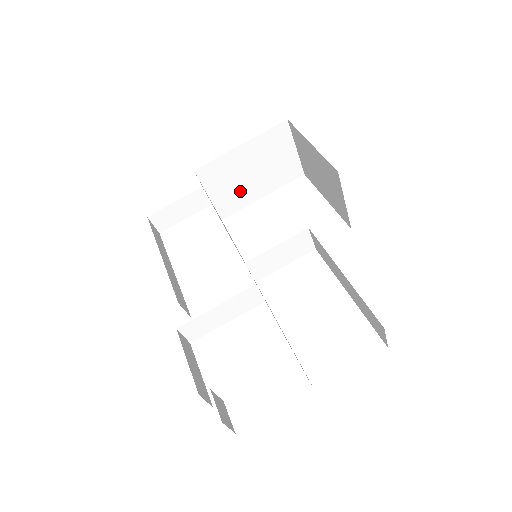
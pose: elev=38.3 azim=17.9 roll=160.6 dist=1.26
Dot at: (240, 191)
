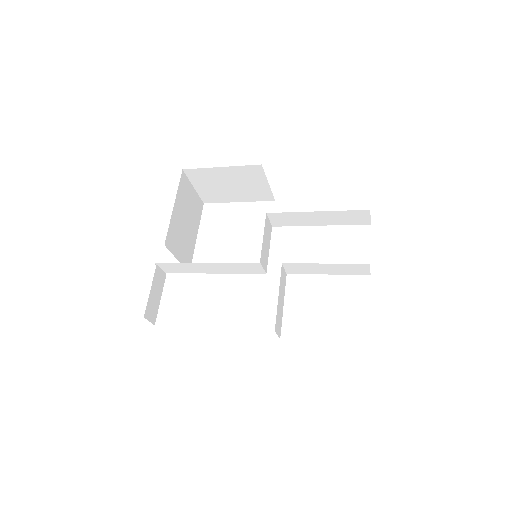
Dot at: (187, 242)
